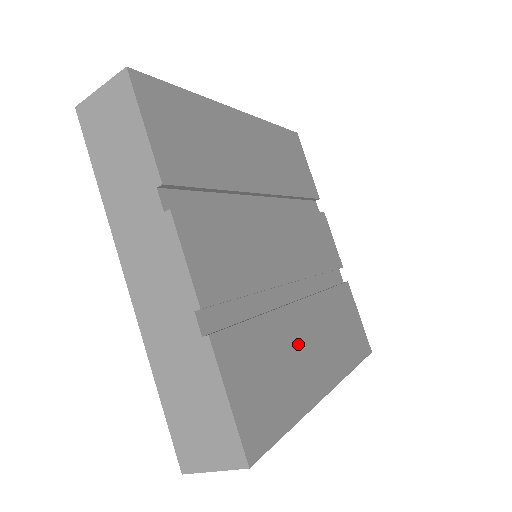
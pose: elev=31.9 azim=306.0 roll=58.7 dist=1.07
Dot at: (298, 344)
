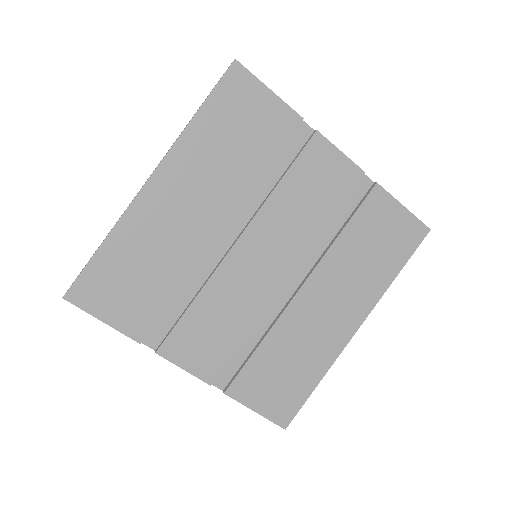
Dot at: (309, 325)
